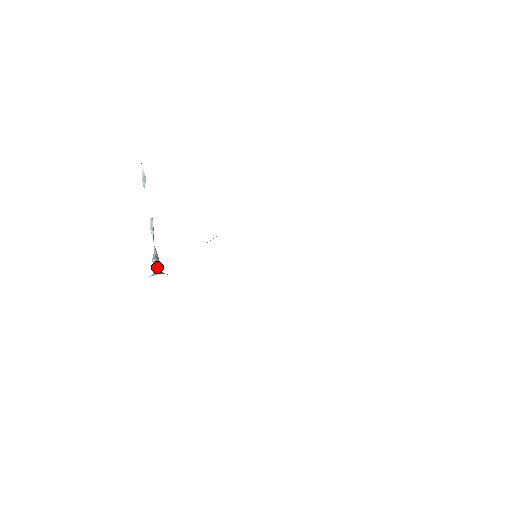
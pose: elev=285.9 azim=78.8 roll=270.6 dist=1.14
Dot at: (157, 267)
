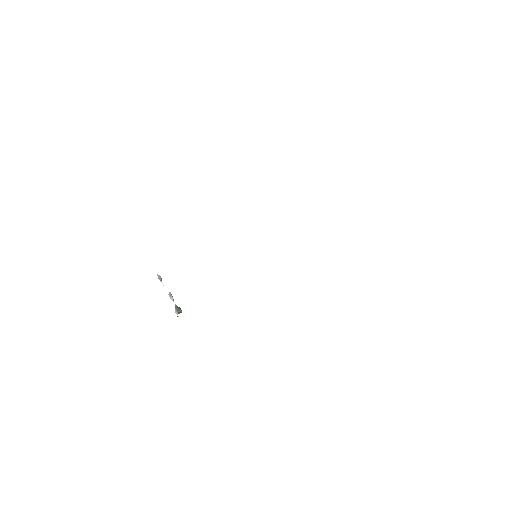
Dot at: (179, 312)
